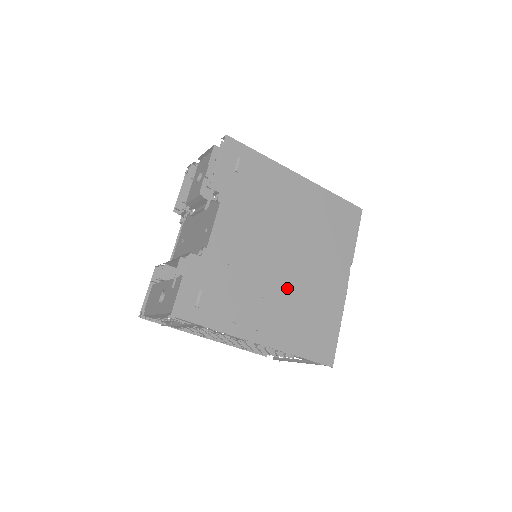
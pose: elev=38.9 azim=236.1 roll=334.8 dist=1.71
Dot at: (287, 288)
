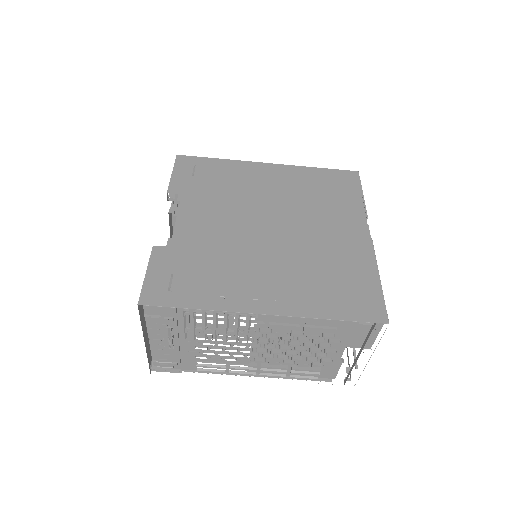
Dot at: (285, 254)
